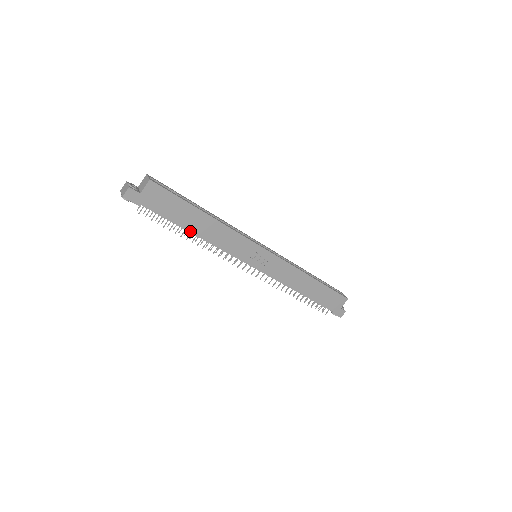
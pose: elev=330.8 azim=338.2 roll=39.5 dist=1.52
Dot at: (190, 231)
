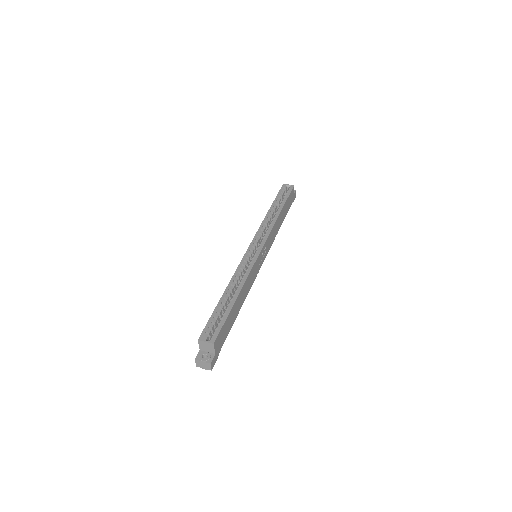
Dot at: occluded
